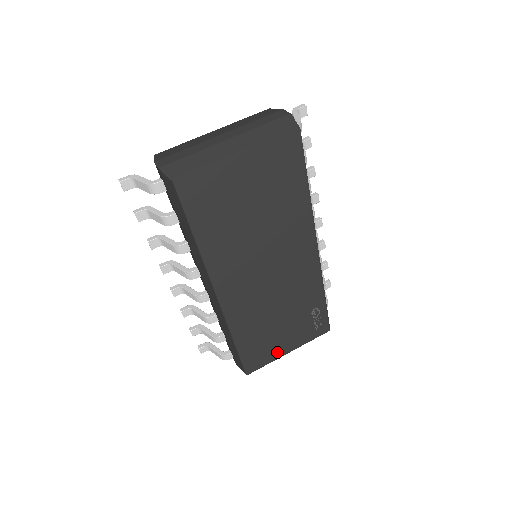
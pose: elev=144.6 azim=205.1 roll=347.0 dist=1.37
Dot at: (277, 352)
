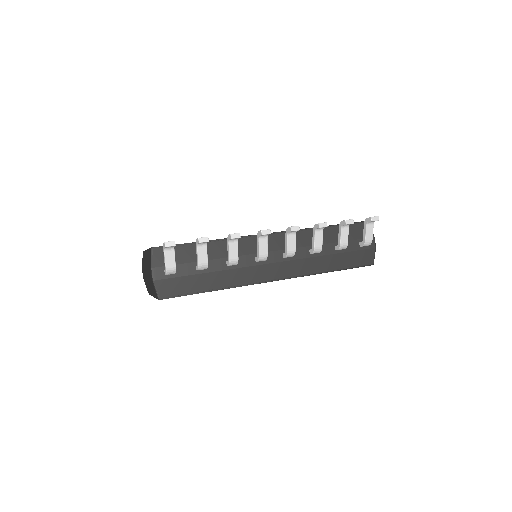
Dot at: occluded
